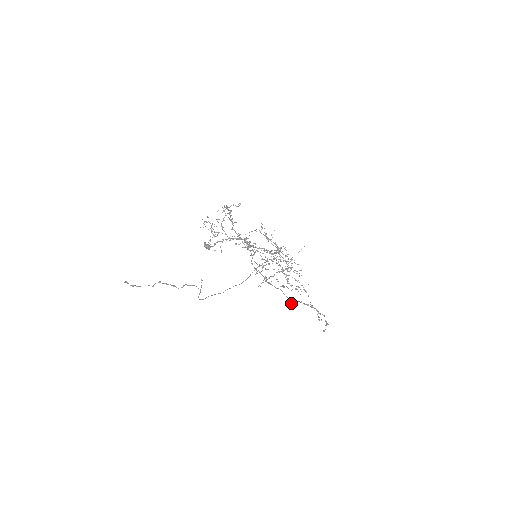
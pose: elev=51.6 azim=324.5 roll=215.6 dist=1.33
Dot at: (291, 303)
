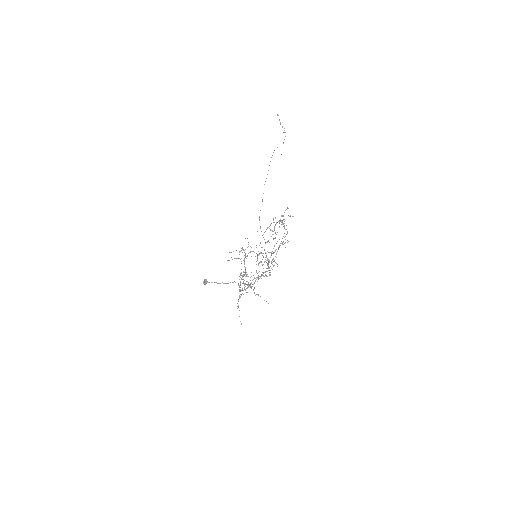
Dot at: (282, 216)
